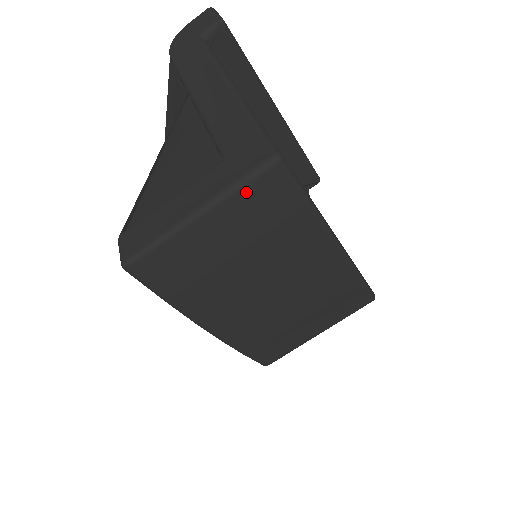
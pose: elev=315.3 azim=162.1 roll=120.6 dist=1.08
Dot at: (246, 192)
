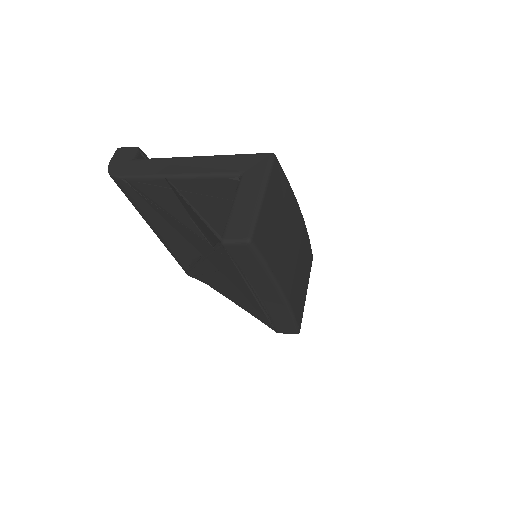
Dot at: (272, 176)
